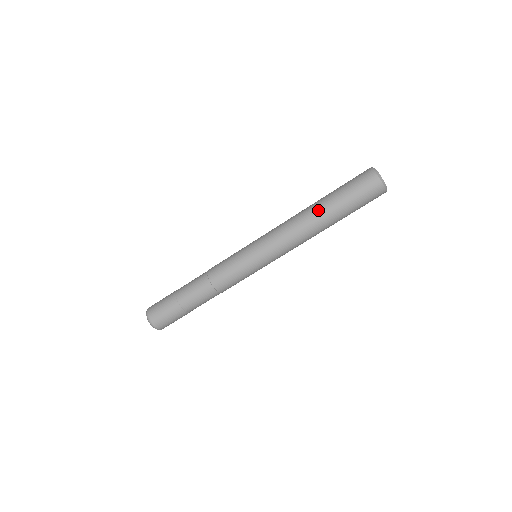
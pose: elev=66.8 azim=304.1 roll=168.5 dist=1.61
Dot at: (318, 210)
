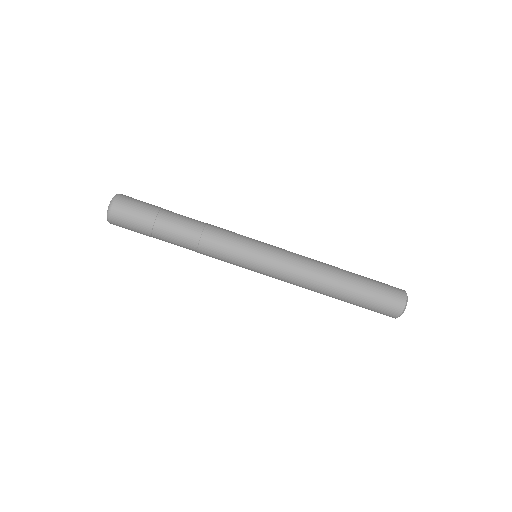
Dot at: (341, 283)
